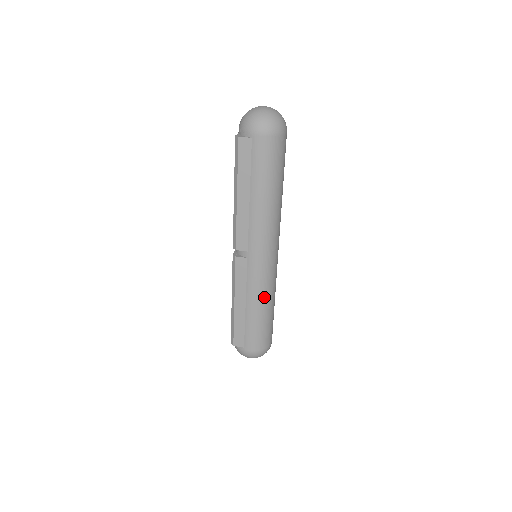
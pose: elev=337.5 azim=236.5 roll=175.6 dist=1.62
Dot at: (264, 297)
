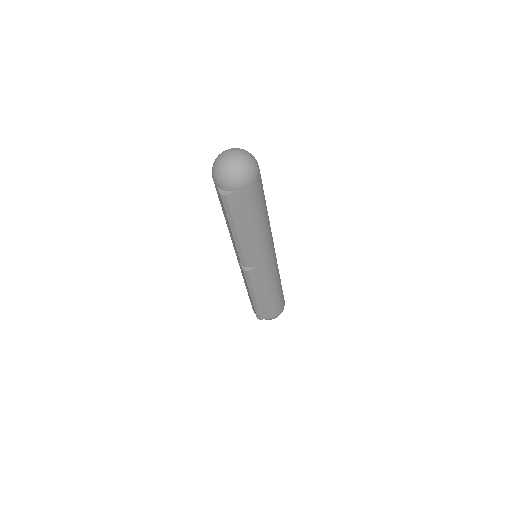
Dot at: (276, 281)
